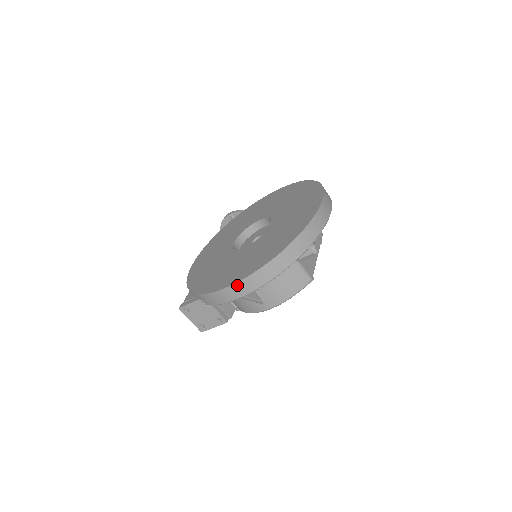
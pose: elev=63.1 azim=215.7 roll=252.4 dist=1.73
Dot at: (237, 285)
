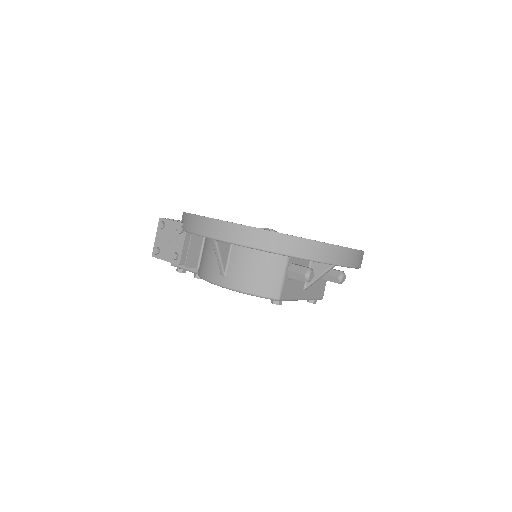
Dot at: (223, 224)
